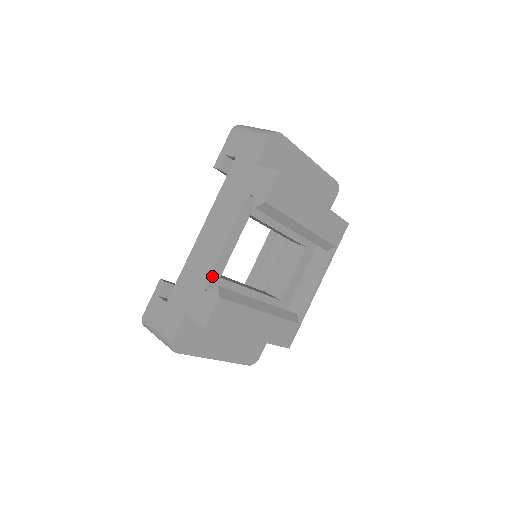
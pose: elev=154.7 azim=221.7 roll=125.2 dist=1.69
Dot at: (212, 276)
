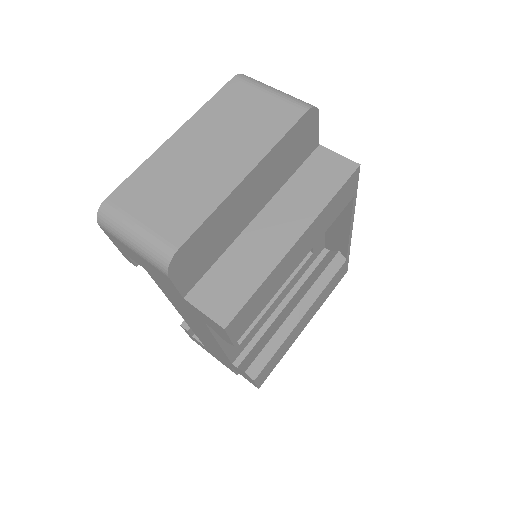
Dot at: (231, 356)
